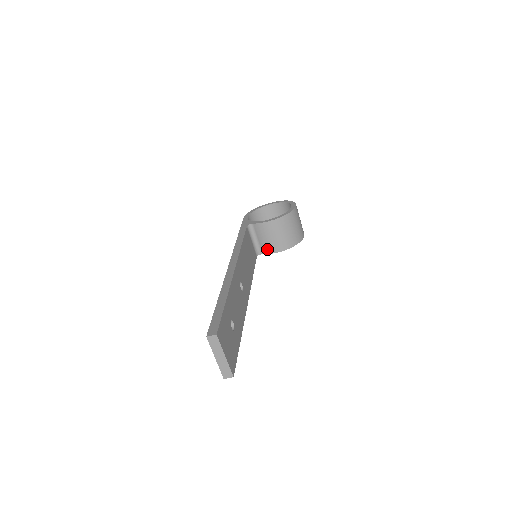
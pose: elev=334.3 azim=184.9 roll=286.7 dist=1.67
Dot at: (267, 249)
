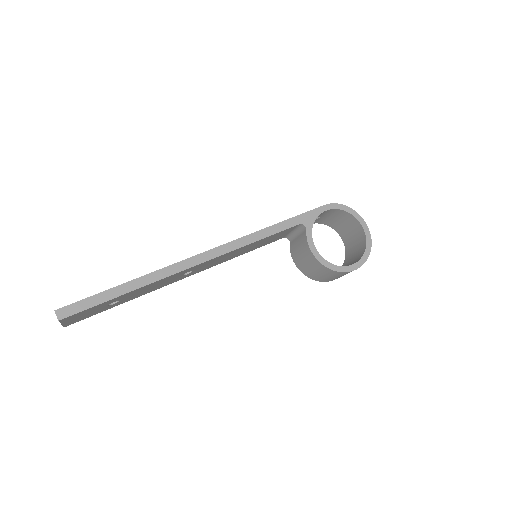
Dot at: (293, 249)
